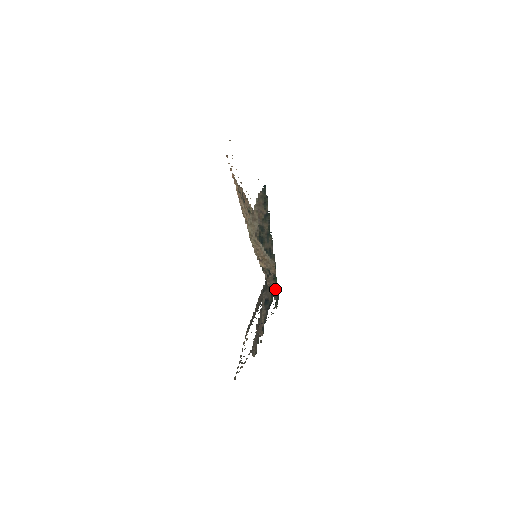
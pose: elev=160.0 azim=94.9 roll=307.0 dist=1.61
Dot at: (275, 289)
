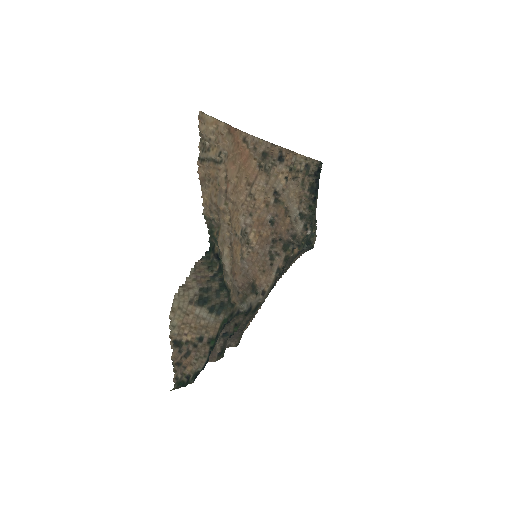
Dot at: (207, 354)
